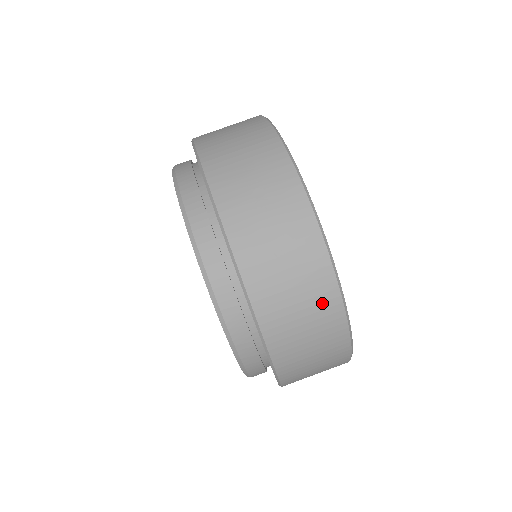
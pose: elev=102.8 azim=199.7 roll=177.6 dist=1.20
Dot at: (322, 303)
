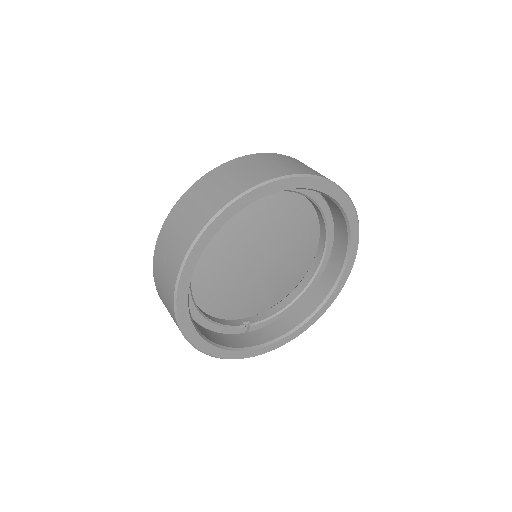
Dot at: occluded
